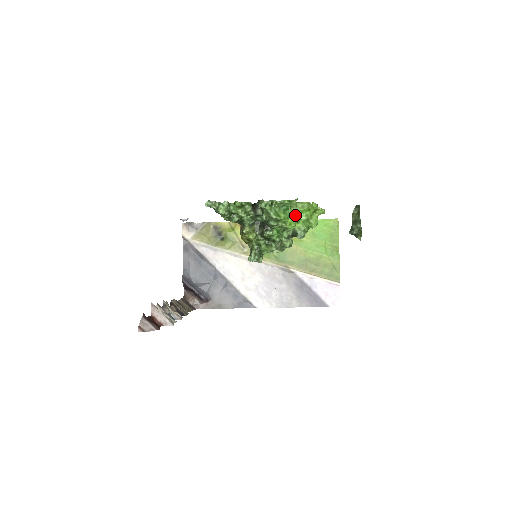
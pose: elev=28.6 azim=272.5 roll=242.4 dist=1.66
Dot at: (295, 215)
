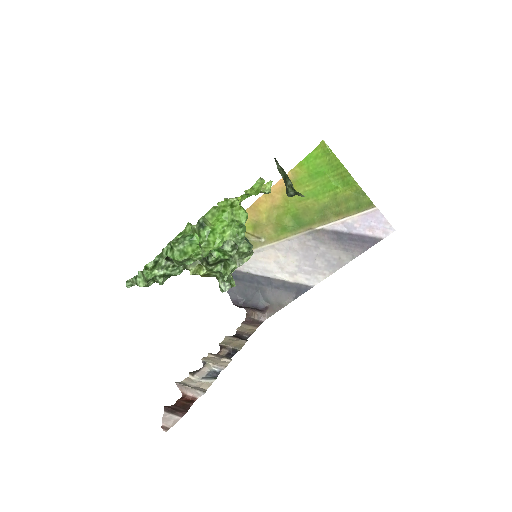
Dot at: (214, 228)
